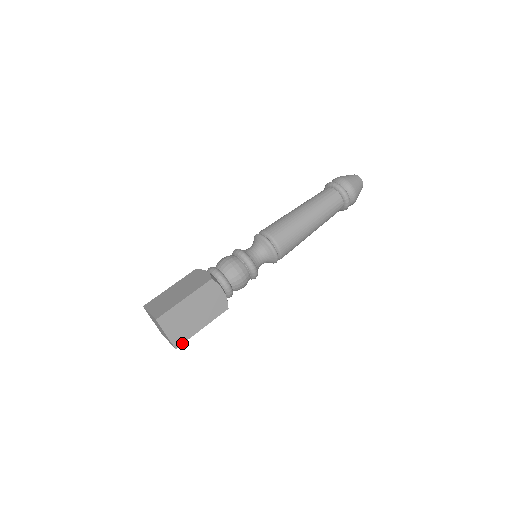
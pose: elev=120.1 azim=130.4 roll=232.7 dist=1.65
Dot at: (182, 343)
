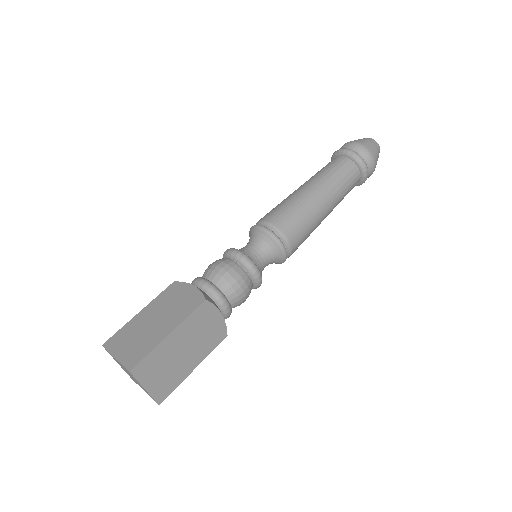
Dot at: (167, 395)
